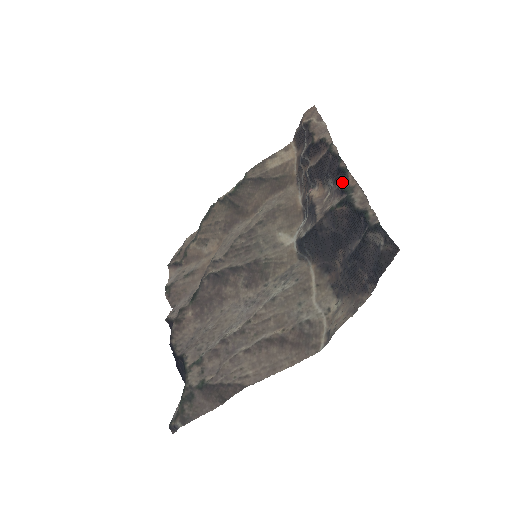
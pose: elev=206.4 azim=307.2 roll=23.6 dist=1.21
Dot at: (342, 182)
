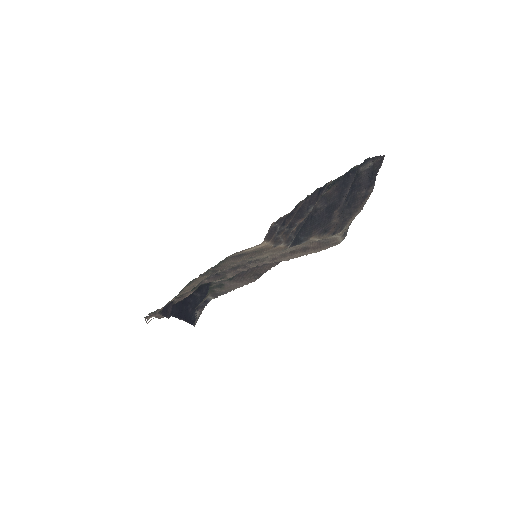
Dot at: (326, 186)
